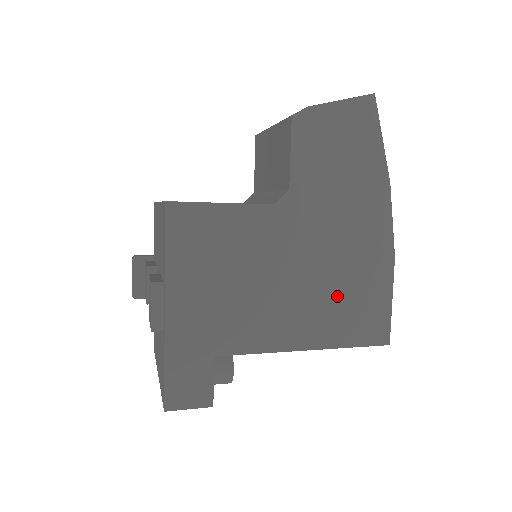
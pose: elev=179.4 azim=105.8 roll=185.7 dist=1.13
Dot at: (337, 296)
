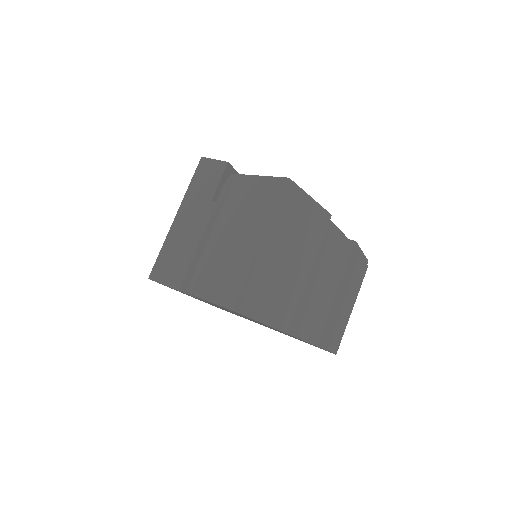
Dot at: occluded
